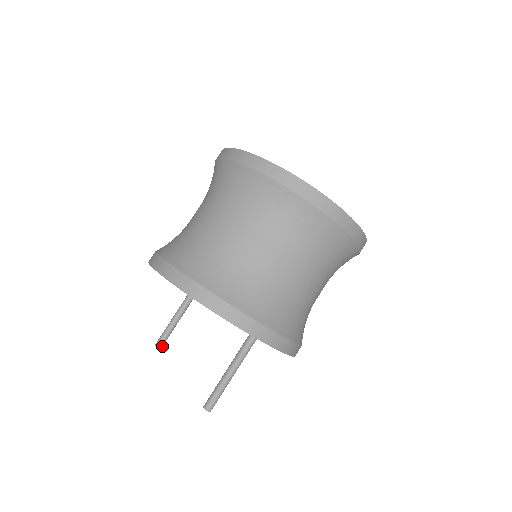
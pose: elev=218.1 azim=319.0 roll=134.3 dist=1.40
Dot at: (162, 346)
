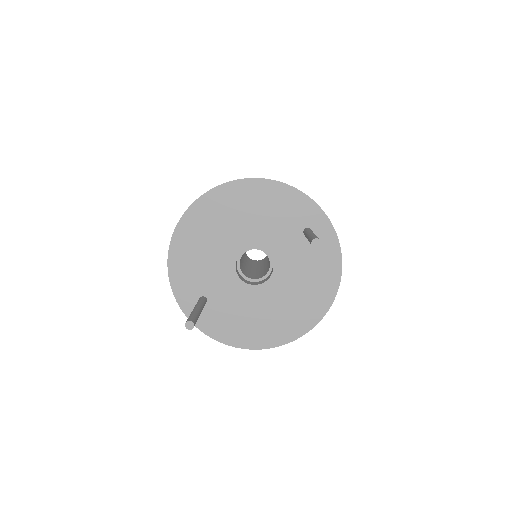
Dot at: (194, 325)
